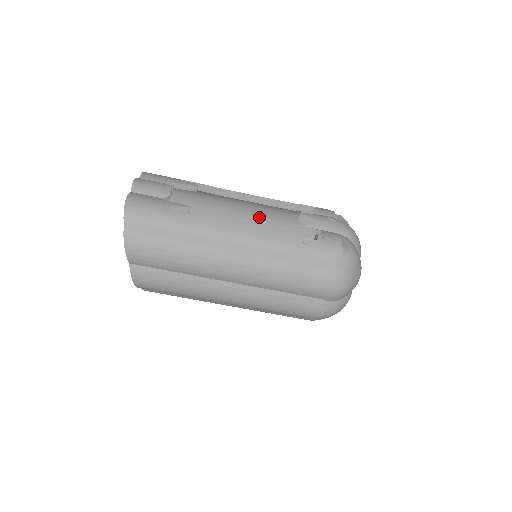
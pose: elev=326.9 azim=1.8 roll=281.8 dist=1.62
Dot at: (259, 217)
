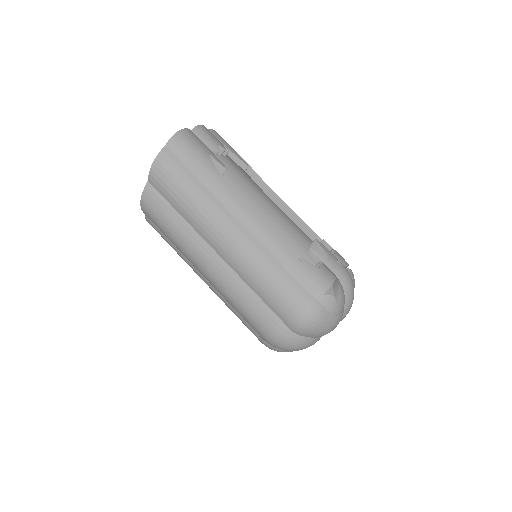
Dot at: (283, 233)
